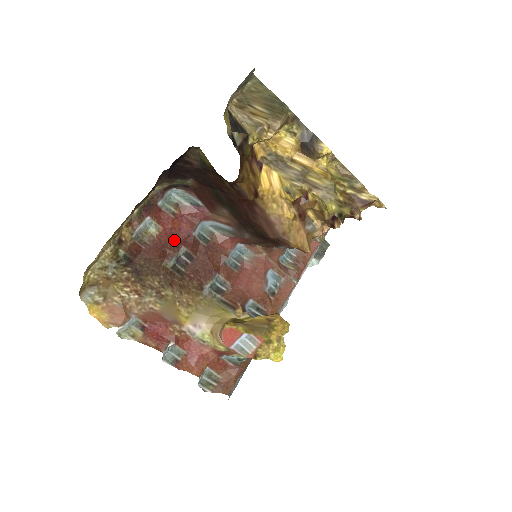
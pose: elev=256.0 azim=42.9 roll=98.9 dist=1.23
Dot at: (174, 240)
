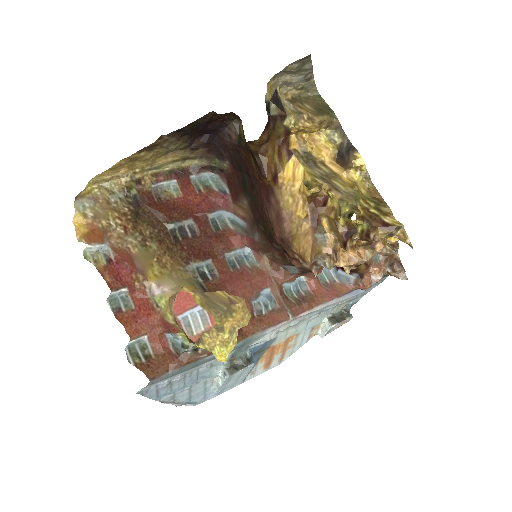
Dot at: (187, 210)
